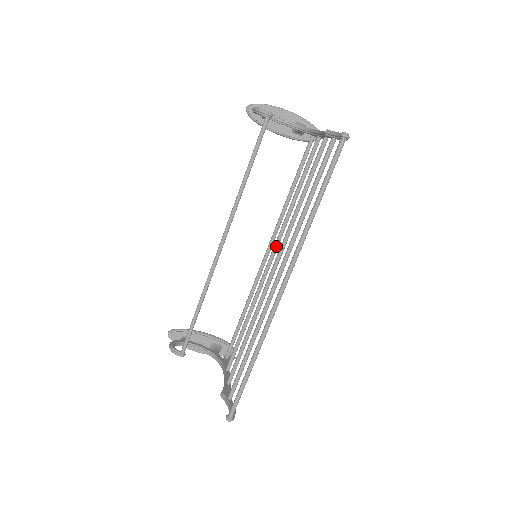
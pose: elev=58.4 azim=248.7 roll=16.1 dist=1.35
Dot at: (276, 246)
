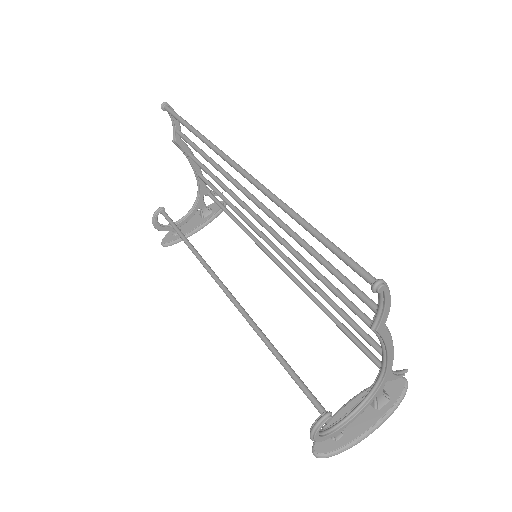
Dot at: (258, 232)
